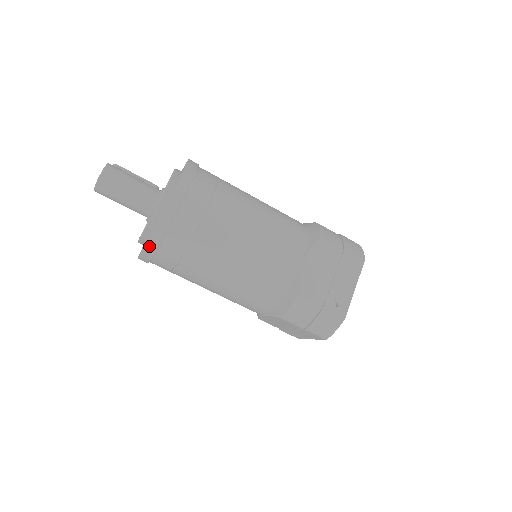
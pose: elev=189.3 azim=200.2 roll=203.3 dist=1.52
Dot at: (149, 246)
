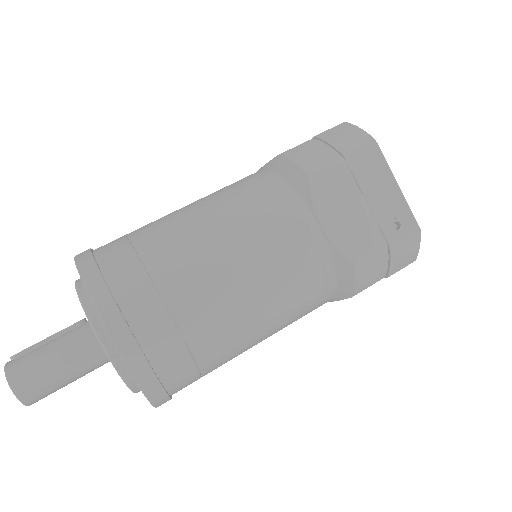
Dot at: (156, 402)
